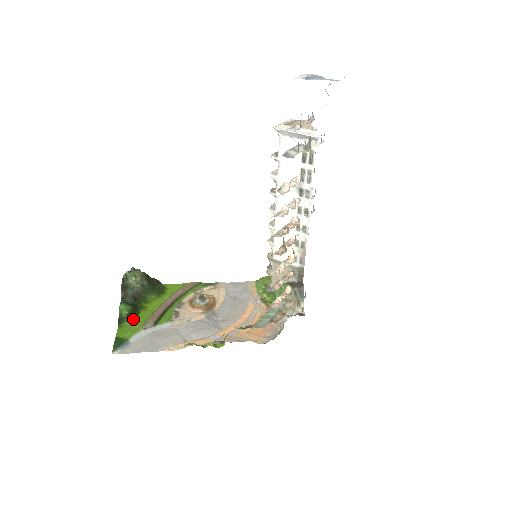
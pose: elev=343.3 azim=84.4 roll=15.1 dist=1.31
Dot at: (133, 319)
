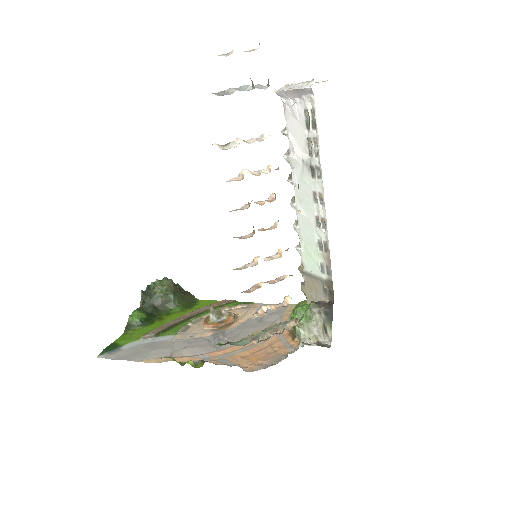
Dot at: (142, 328)
